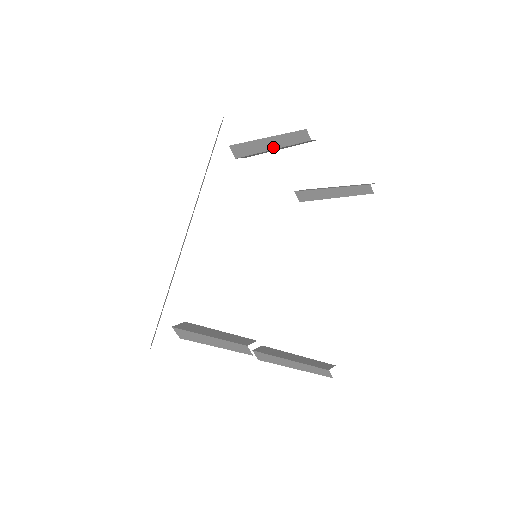
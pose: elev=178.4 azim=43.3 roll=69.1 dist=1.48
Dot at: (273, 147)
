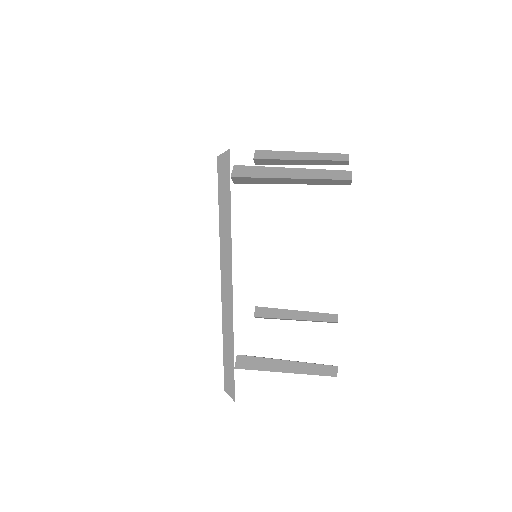
Dot at: (297, 183)
